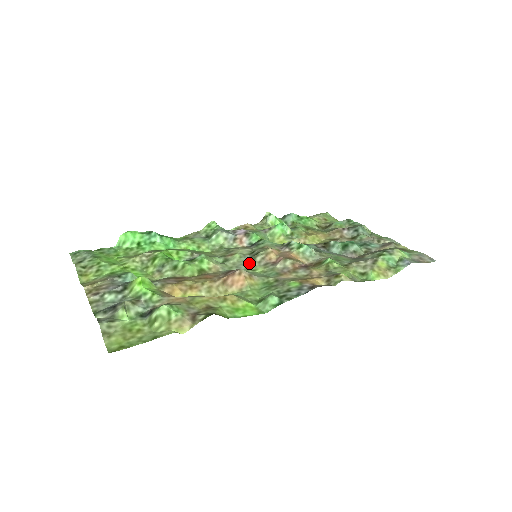
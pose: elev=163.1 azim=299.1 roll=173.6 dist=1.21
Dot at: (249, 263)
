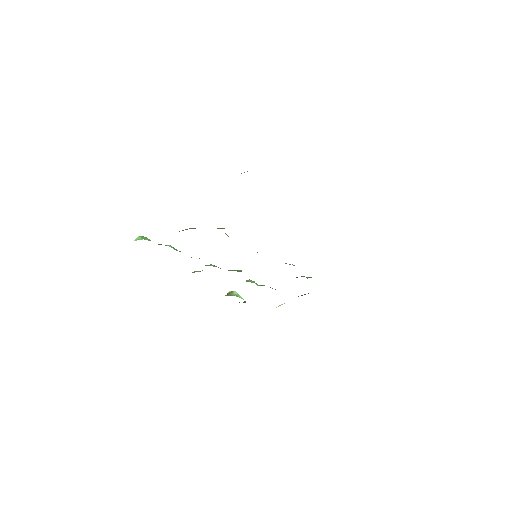
Dot at: occluded
